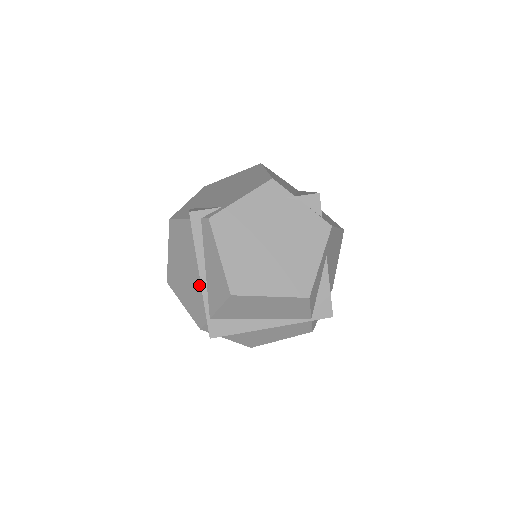
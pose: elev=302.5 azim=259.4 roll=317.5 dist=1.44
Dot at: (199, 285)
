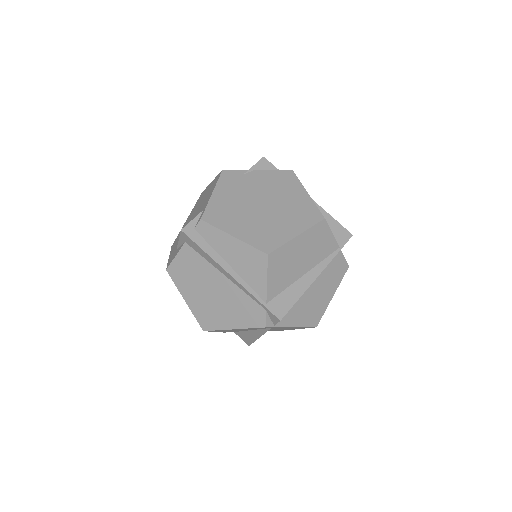
Dot at: (234, 288)
